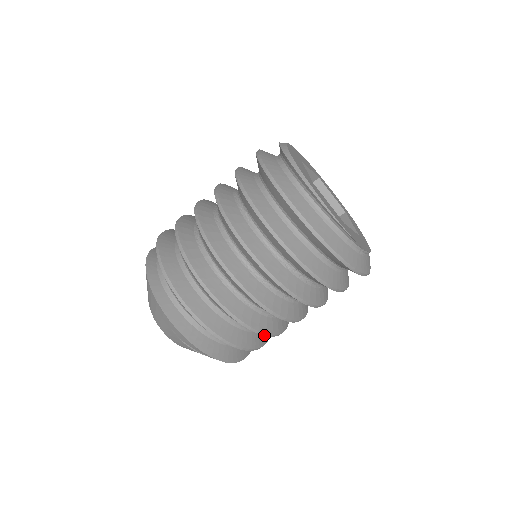
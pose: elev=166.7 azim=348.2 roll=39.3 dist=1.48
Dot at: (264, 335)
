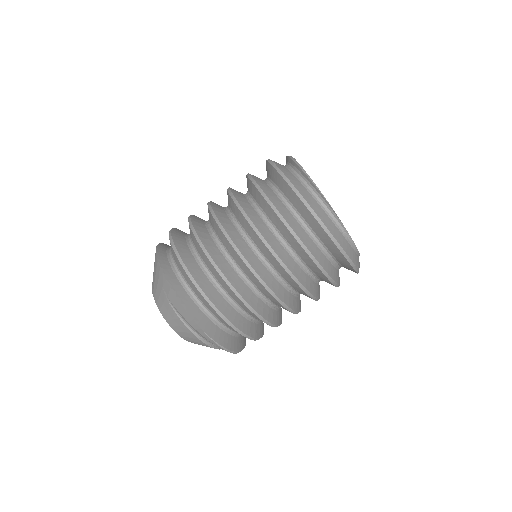
Dot at: (246, 305)
